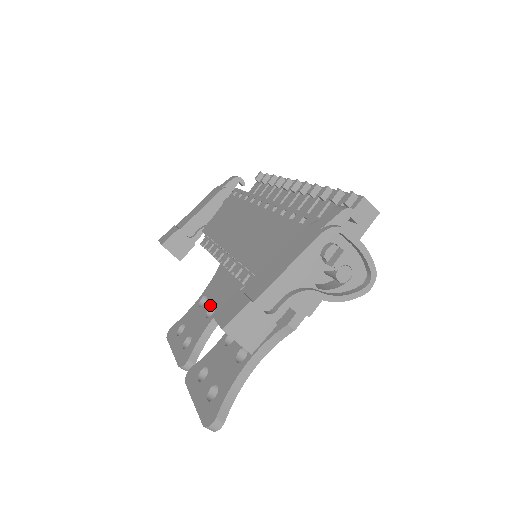
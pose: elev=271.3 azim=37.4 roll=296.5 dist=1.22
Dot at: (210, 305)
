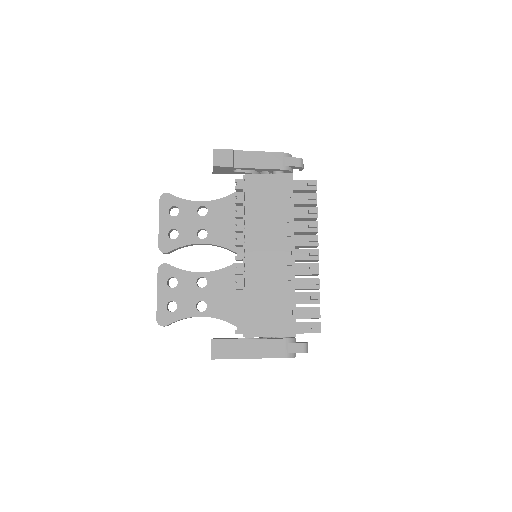
Dot at: (205, 227)
